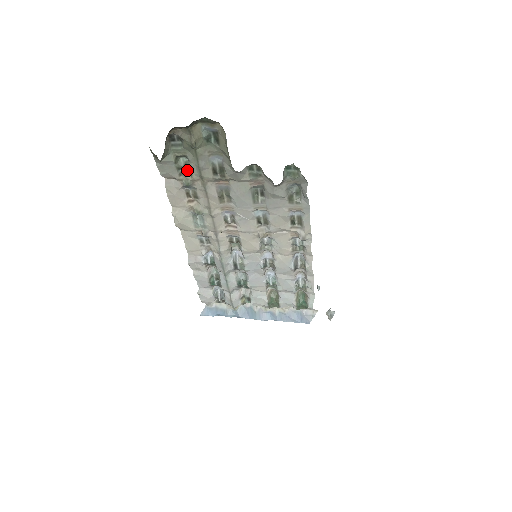
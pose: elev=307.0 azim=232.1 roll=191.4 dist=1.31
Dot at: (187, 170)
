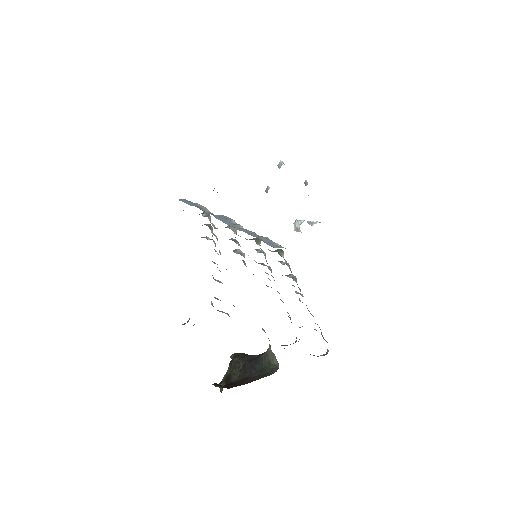
Dot at: occluded
